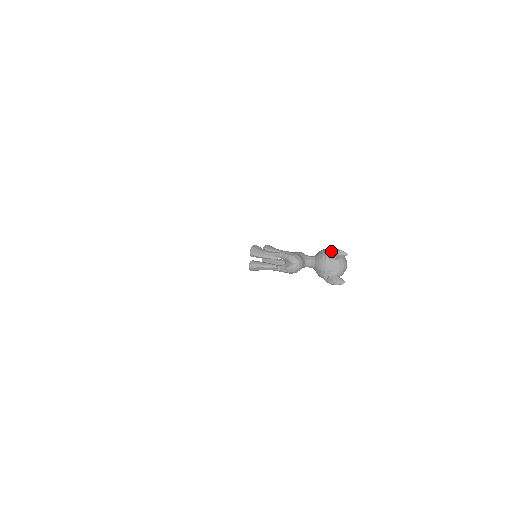
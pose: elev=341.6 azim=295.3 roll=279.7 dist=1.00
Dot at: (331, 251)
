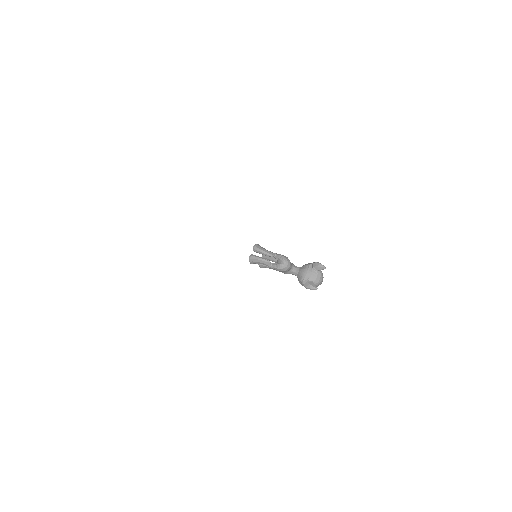
Dot at: (314, 263)
